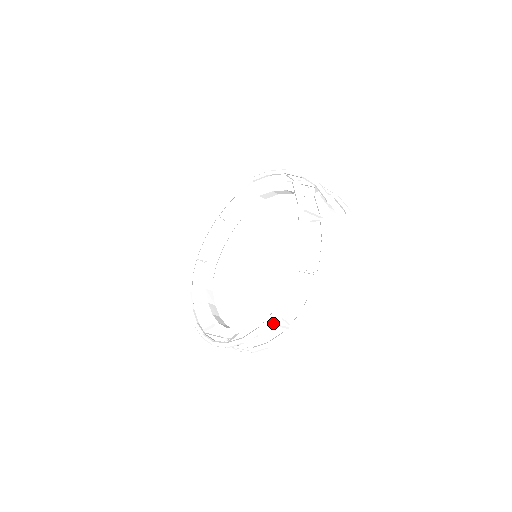
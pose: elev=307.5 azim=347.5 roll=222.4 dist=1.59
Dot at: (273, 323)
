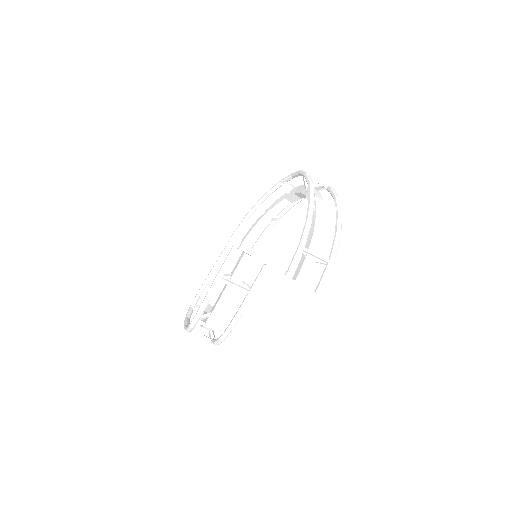
Dot at: occluded
